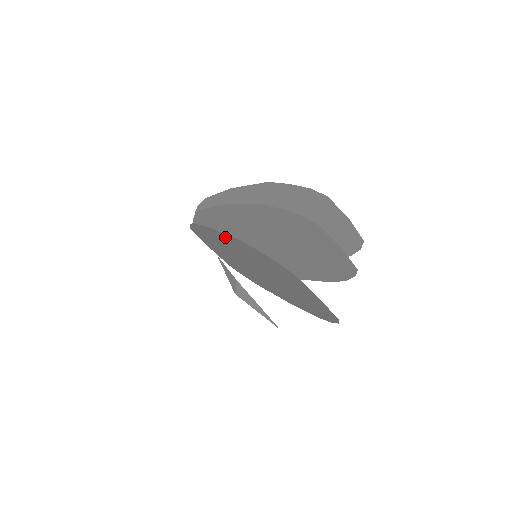
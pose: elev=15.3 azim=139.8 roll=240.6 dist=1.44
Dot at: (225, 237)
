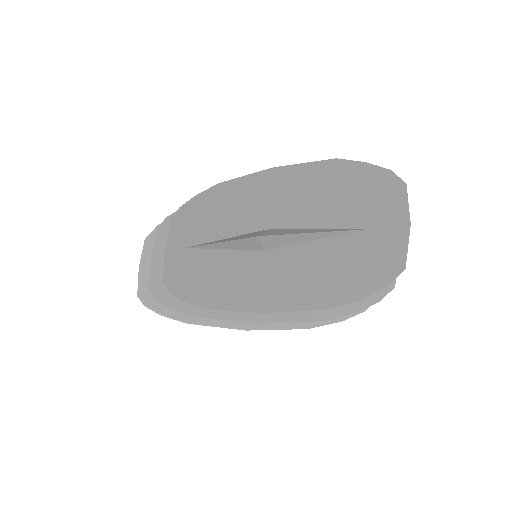
Dot at: occluded
